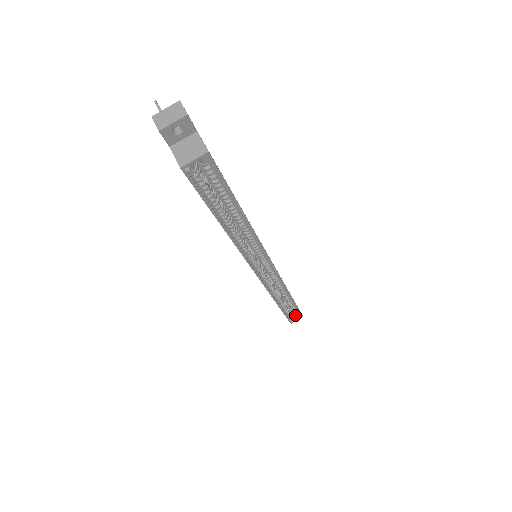
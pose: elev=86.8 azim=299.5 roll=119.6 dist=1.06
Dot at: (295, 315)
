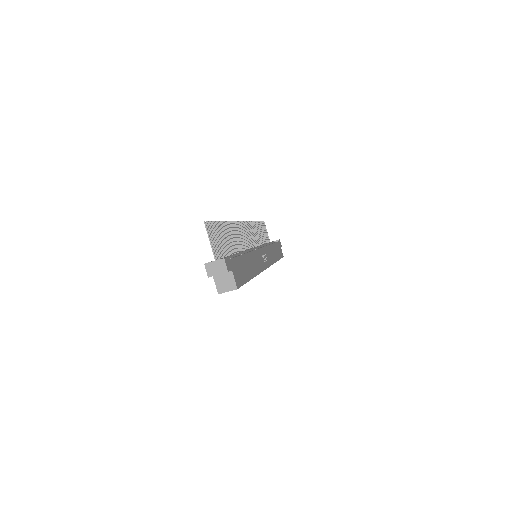
Dot at: occluded
